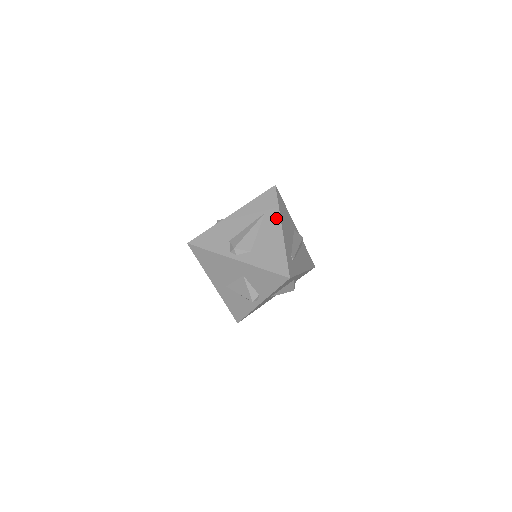
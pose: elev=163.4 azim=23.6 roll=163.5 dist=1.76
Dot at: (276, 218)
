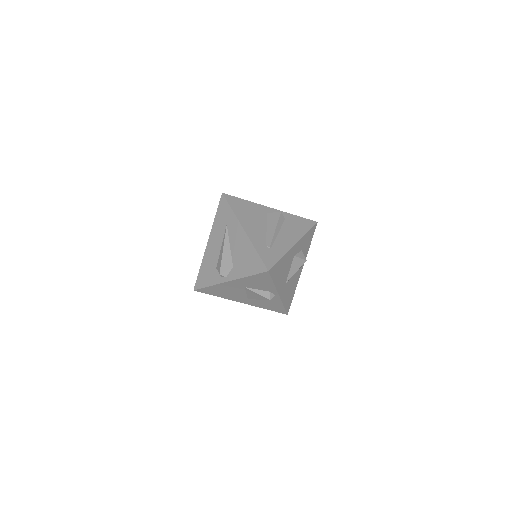
Dot at: (235, 223)
